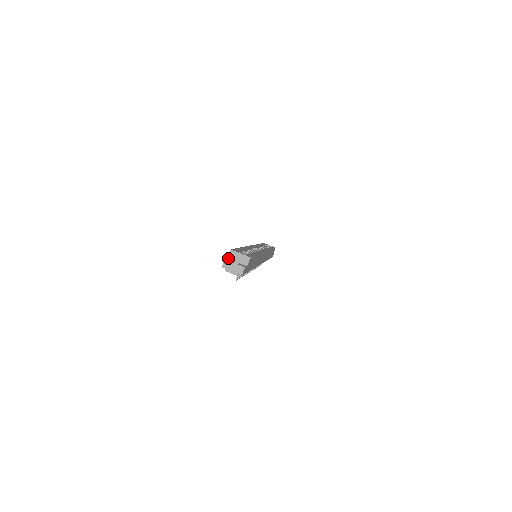
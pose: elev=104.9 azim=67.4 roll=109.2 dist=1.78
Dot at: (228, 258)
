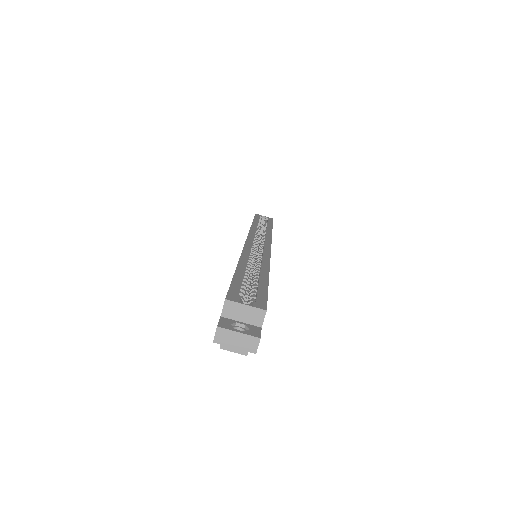
Dot at: (222, 316)
